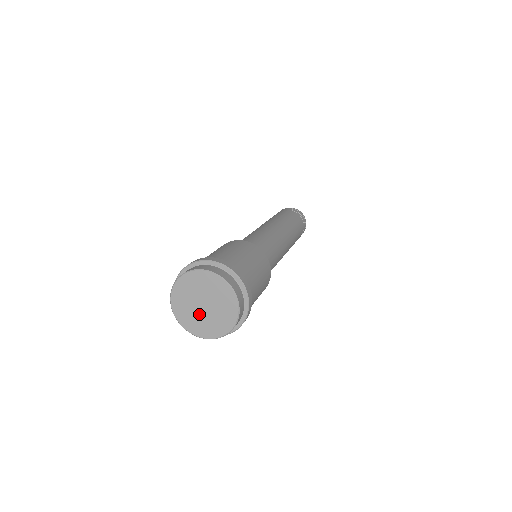
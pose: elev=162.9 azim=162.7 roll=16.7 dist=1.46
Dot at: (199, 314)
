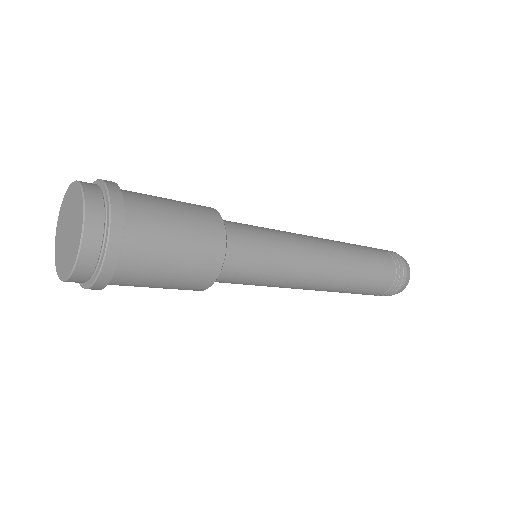
Dot at: (66, 246)
